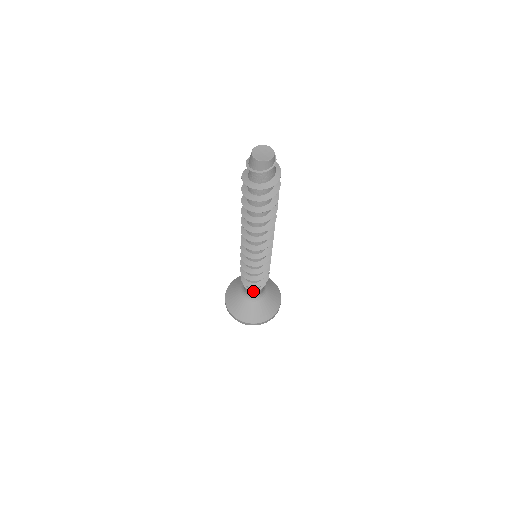
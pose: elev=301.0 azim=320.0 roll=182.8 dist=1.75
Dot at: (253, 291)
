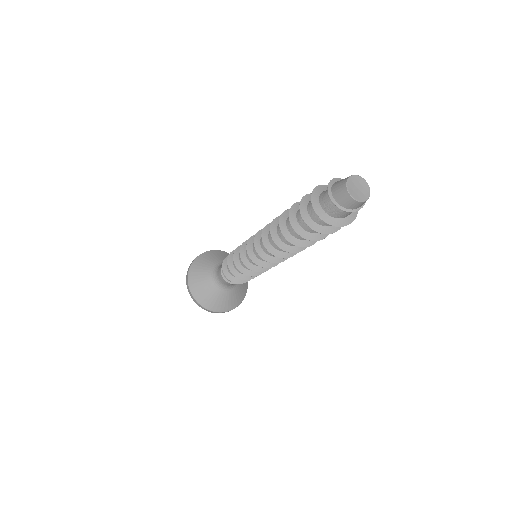
Dot at: occluded
